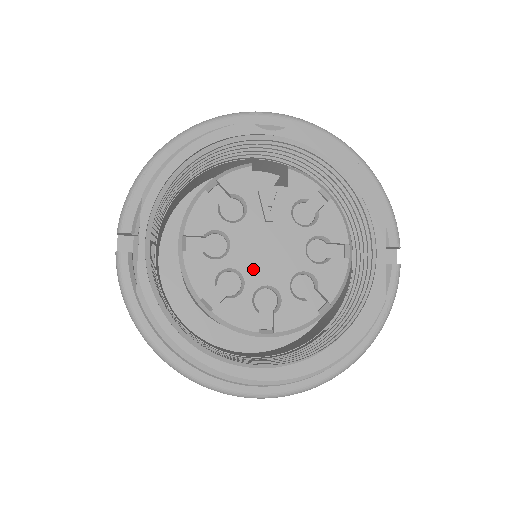
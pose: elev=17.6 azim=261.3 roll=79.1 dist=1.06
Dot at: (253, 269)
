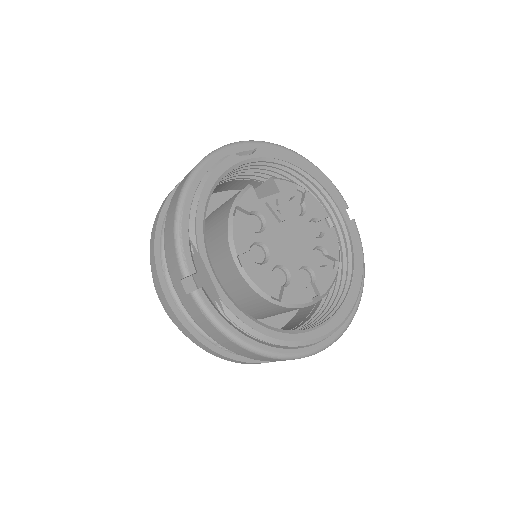
Dot at: (289, 259)
